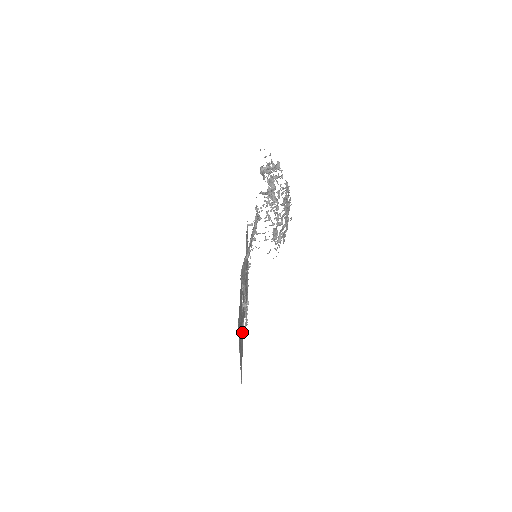
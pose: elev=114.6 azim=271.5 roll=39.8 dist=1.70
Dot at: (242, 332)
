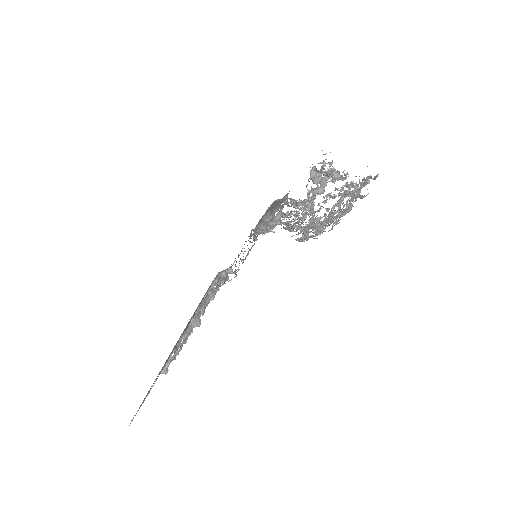
Dot at: occluded
